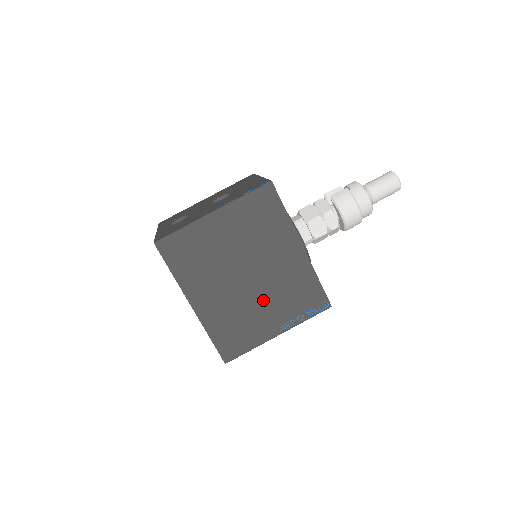
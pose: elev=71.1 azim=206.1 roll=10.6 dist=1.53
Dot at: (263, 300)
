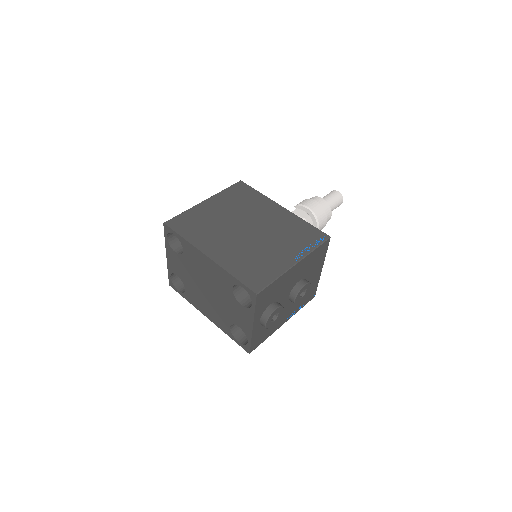
Dot at: (268, 242)
